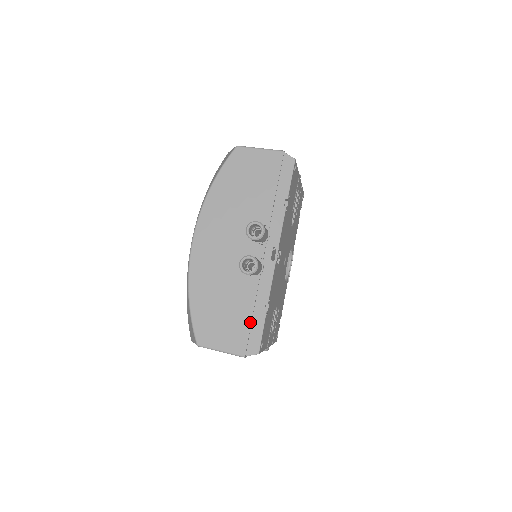
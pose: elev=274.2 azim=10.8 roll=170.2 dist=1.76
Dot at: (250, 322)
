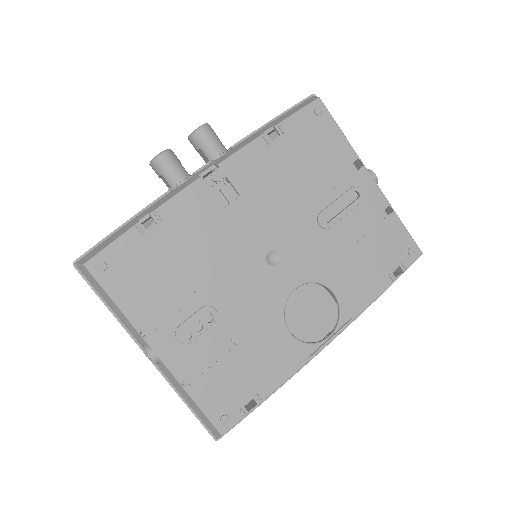
Dot at: (117, 228)
